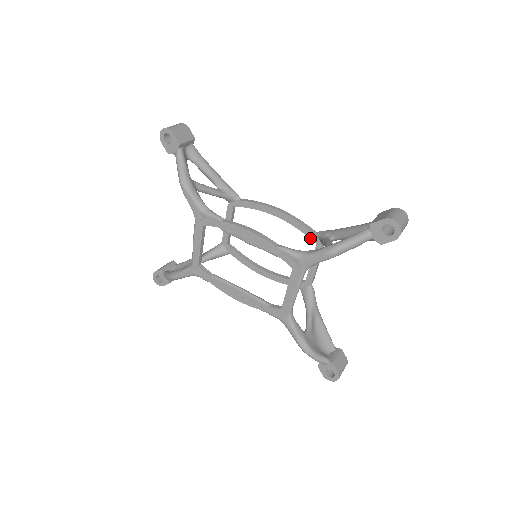
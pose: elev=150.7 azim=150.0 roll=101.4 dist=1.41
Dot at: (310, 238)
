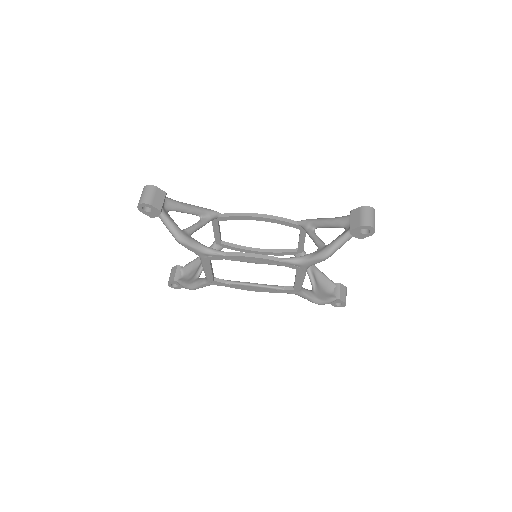
Dot at: occluded
